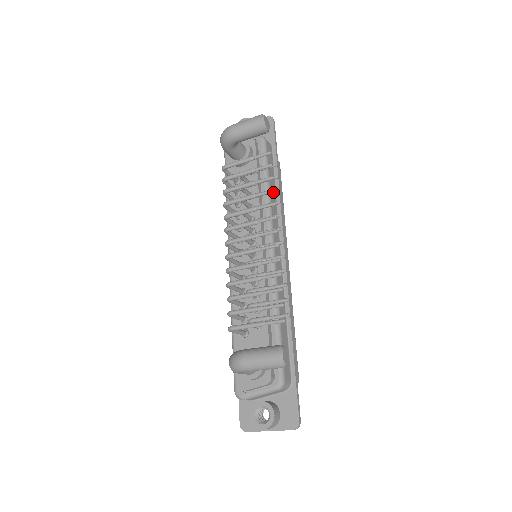
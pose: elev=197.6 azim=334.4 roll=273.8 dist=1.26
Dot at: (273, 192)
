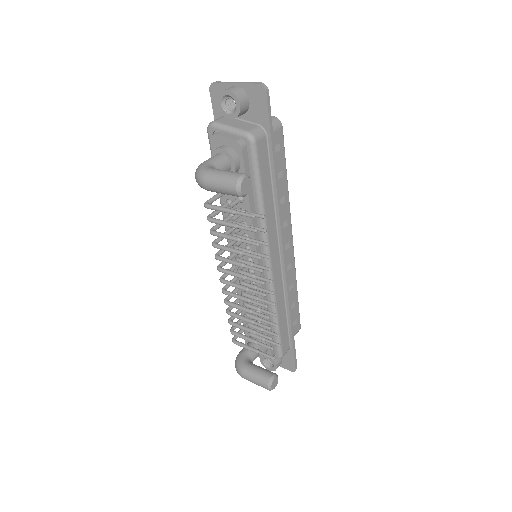
Dot at: (259, 259)
